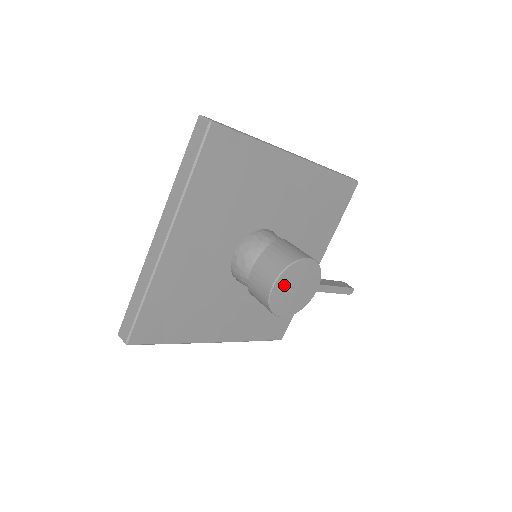
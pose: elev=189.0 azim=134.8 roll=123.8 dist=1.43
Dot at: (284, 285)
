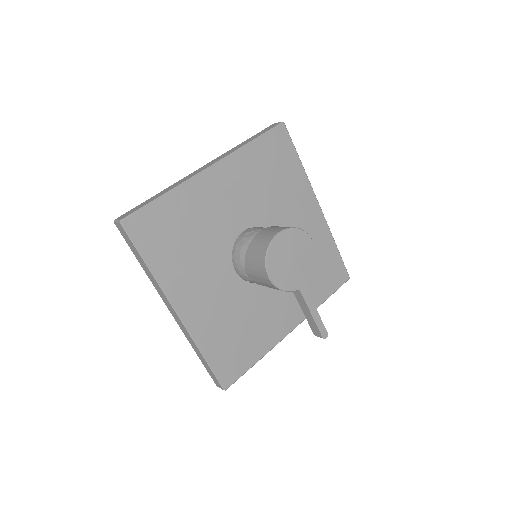
Dot at: (287, 243)
